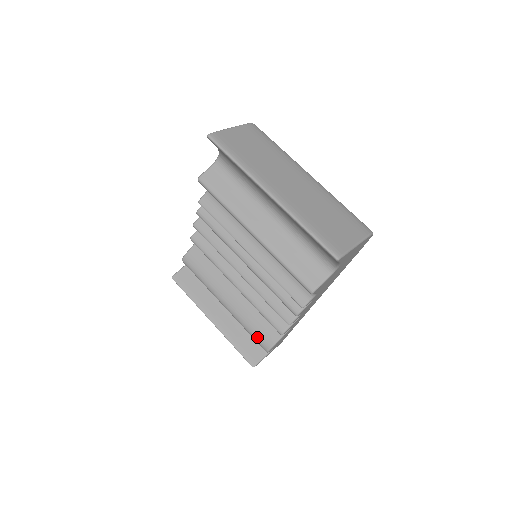
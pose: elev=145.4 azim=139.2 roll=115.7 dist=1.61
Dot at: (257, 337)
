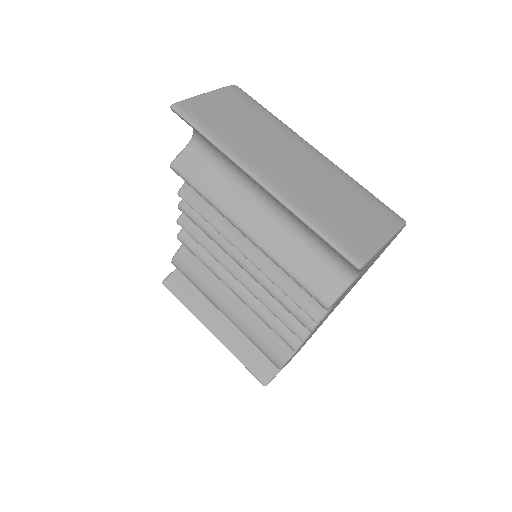
Dot at: (266, 352)
